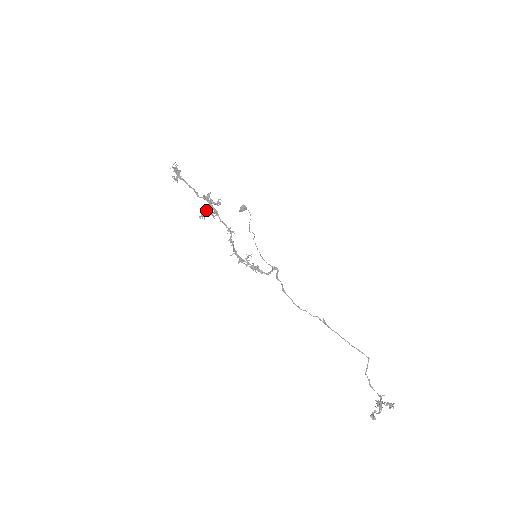
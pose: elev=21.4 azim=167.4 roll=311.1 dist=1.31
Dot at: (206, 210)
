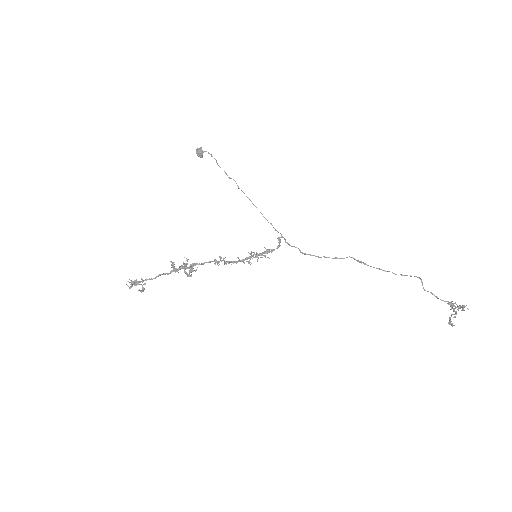
Dot at: occluded
